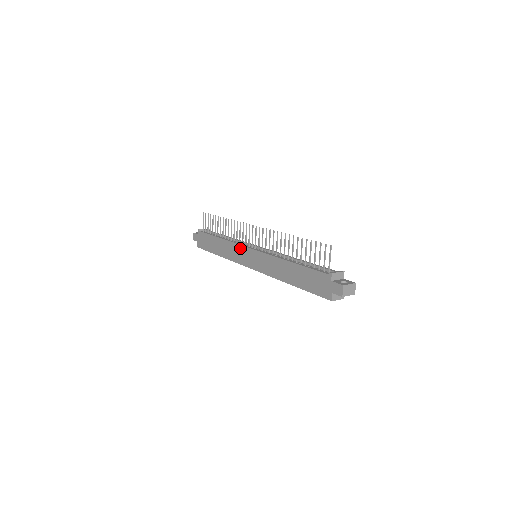
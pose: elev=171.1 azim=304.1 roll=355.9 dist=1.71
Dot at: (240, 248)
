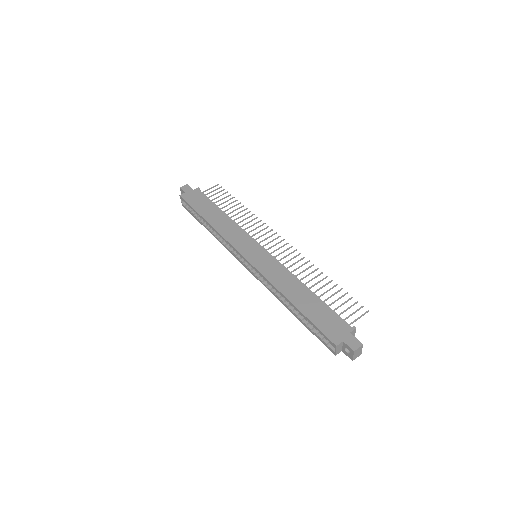
Dot at: (247, 237)
